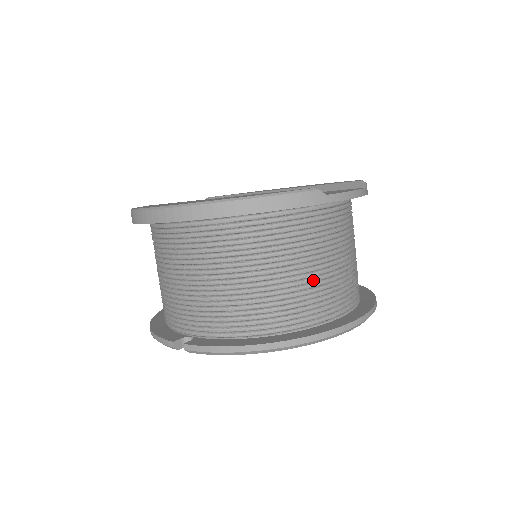
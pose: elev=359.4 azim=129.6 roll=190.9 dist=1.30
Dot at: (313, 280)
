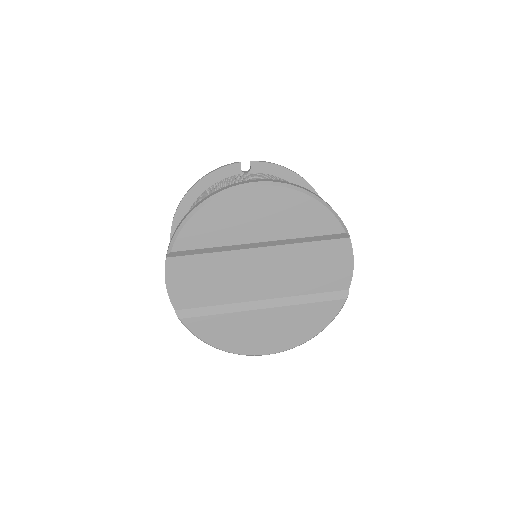
Dot at: occluded
